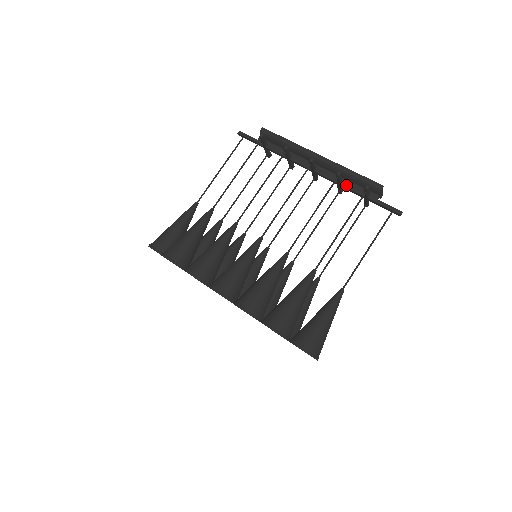
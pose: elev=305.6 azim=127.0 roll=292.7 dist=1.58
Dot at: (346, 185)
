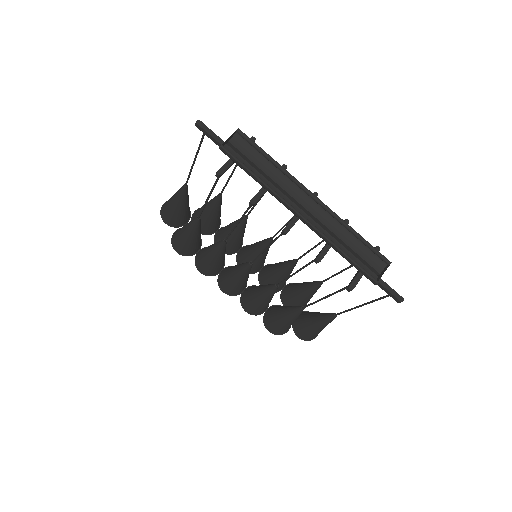
Dot at: occluded
